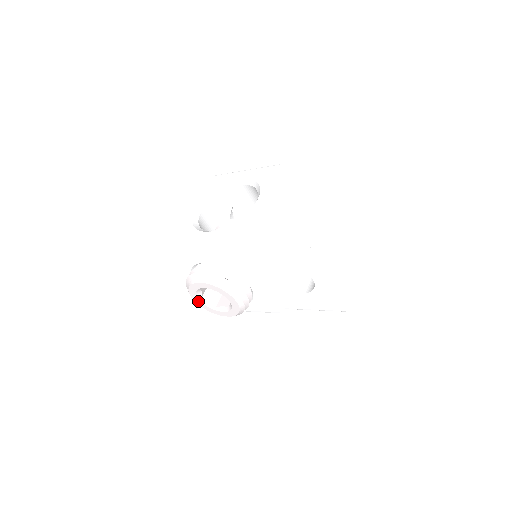
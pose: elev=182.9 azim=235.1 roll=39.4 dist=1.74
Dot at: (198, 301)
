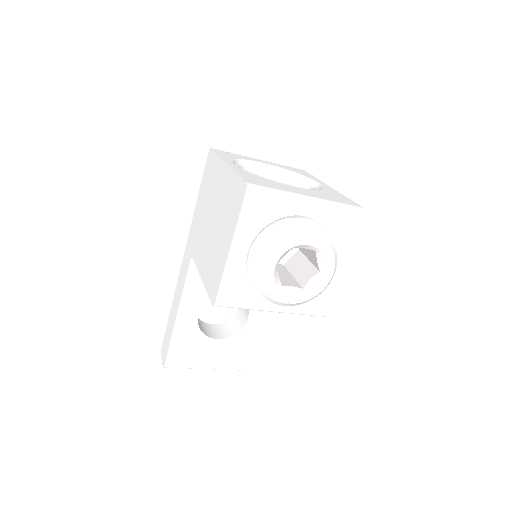
Dot at: (270, 269)
